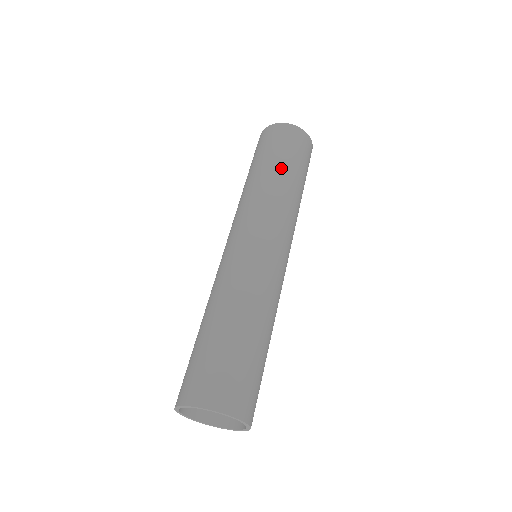
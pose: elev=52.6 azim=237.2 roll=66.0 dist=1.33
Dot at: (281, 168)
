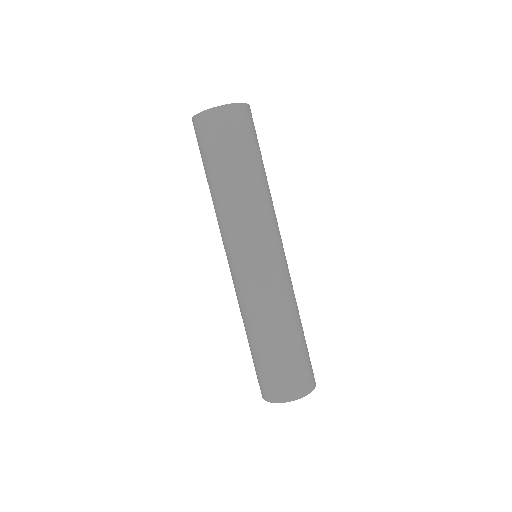
Dot at: (219, 177)
